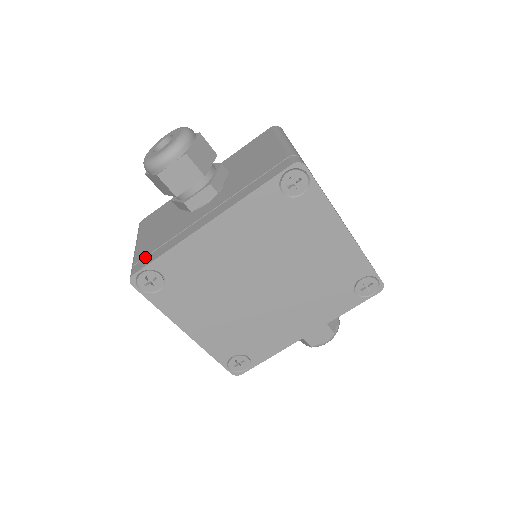
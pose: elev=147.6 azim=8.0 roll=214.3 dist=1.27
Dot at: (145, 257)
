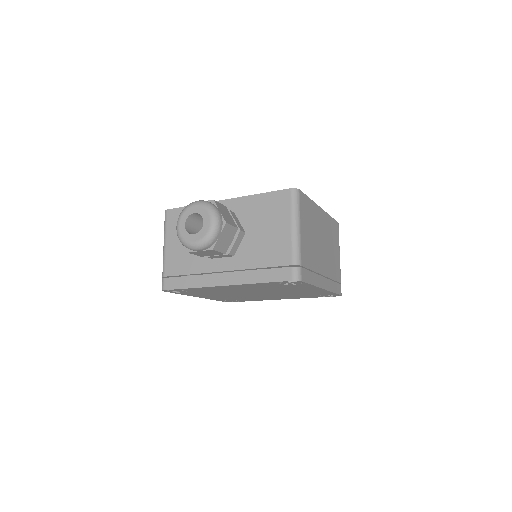
Dot at: (173, 276)
